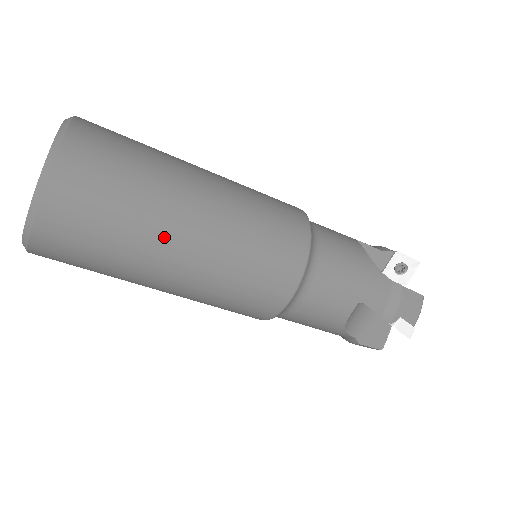
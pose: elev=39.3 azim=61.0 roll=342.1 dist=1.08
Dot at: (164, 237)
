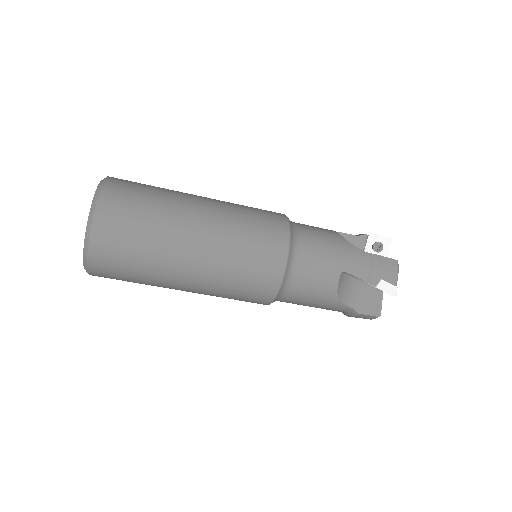
Dot at: (178, 240)
